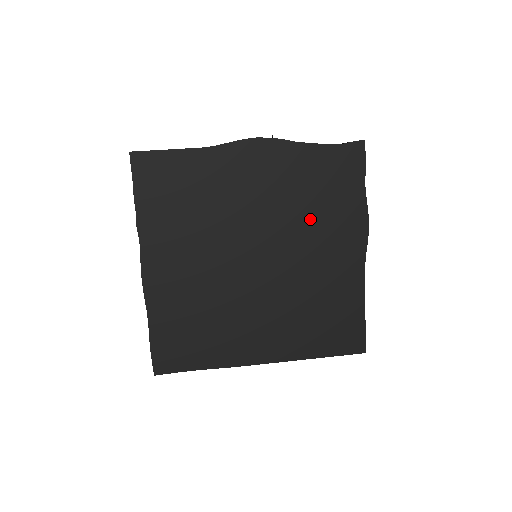
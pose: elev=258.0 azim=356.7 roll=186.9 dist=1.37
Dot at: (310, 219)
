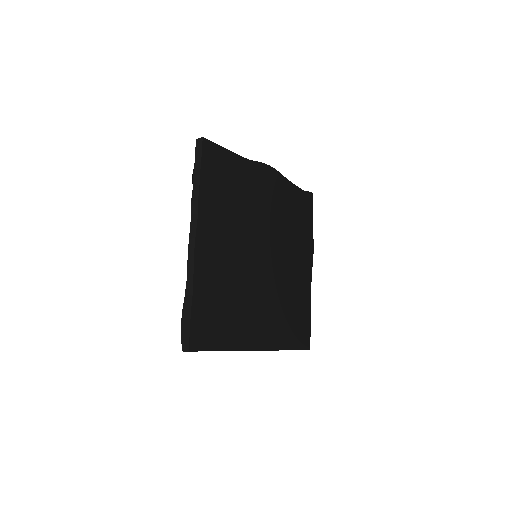
Dot at: (290, 235)
